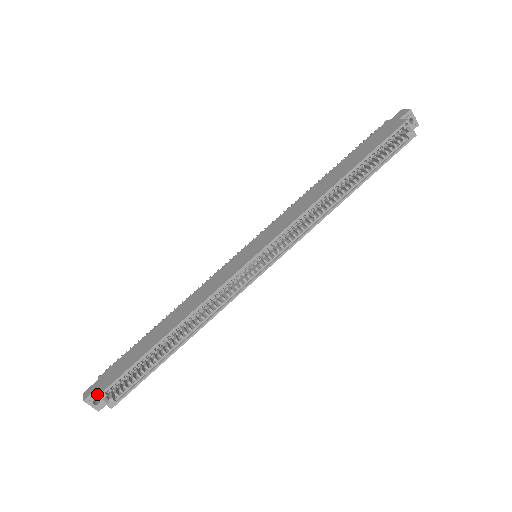
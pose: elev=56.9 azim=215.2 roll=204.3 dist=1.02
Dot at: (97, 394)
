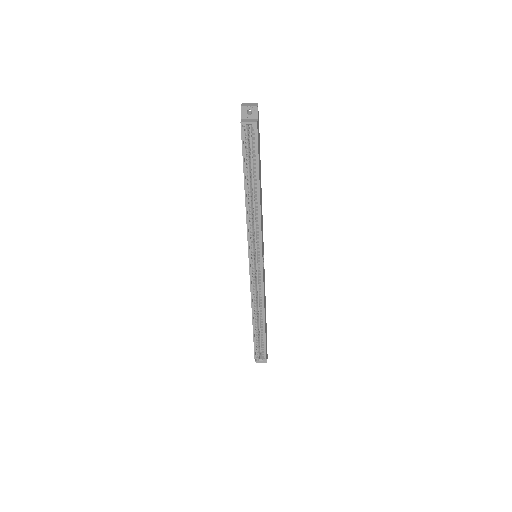
Dot at: occluded
